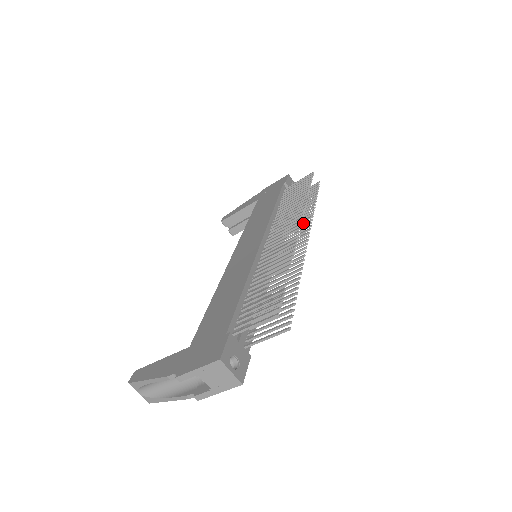
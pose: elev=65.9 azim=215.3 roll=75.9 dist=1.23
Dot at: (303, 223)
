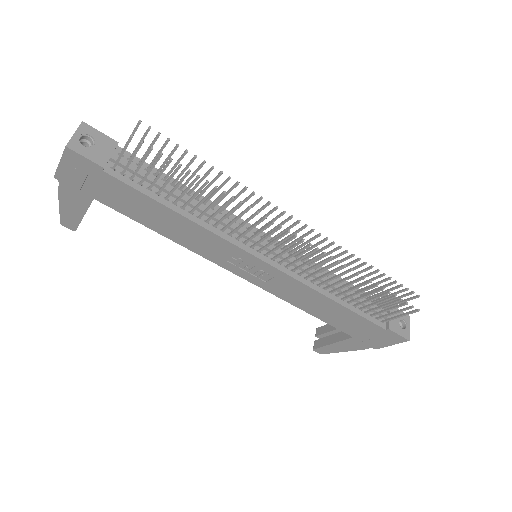
Dot at: (323, 260)
